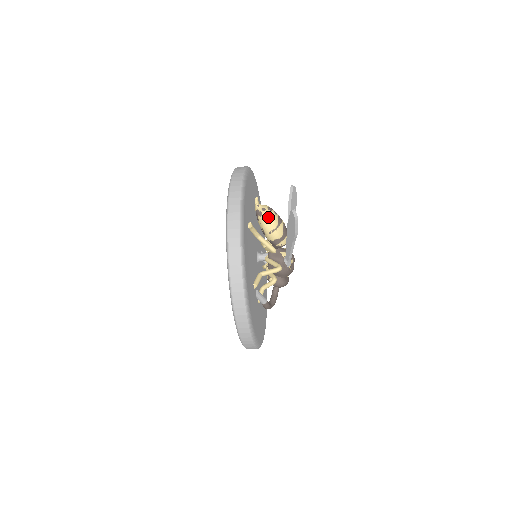
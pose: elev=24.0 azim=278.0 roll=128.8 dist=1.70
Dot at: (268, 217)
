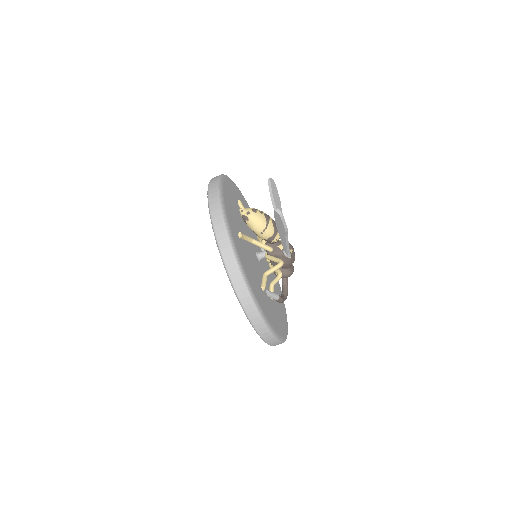
Dot at: (255, 219)
